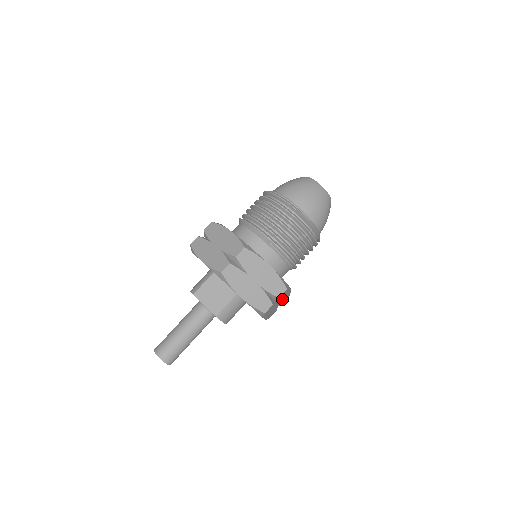
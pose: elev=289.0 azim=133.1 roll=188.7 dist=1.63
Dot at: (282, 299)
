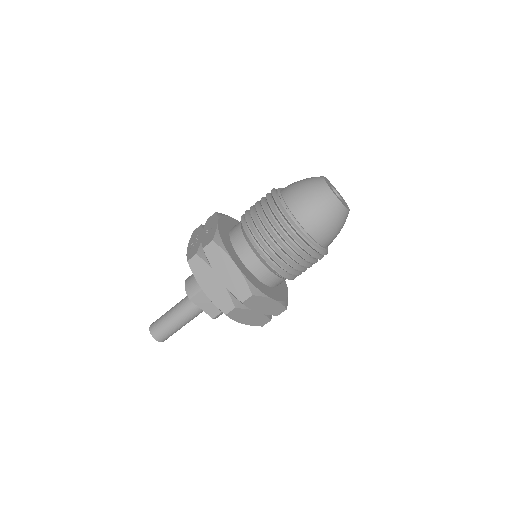
Dot at: occluded
